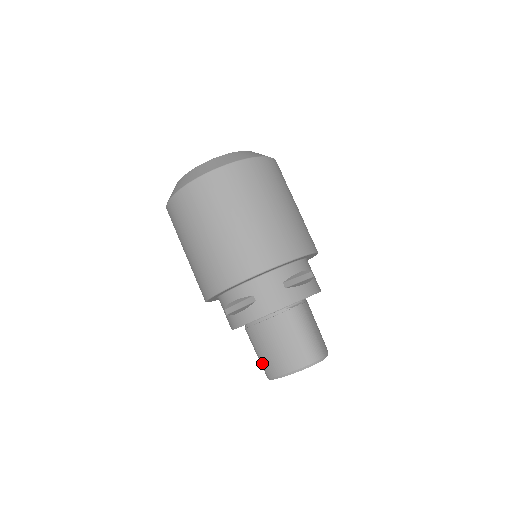
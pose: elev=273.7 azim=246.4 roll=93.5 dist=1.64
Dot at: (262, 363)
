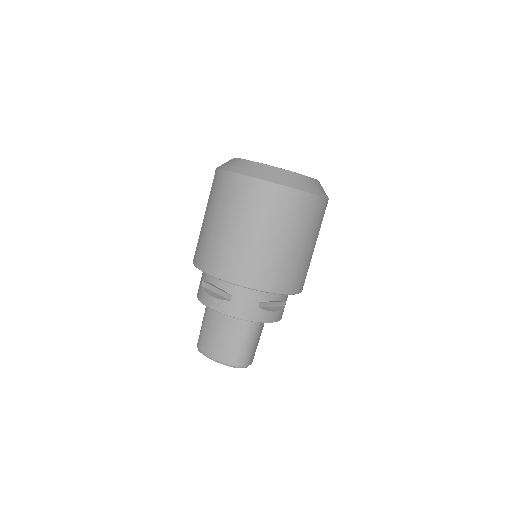
Dot at: (201, 335)
